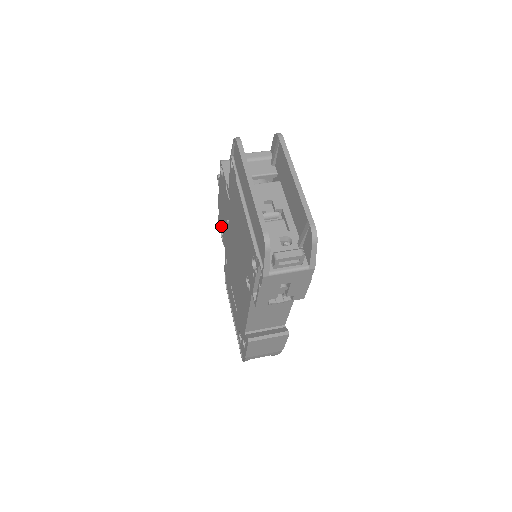
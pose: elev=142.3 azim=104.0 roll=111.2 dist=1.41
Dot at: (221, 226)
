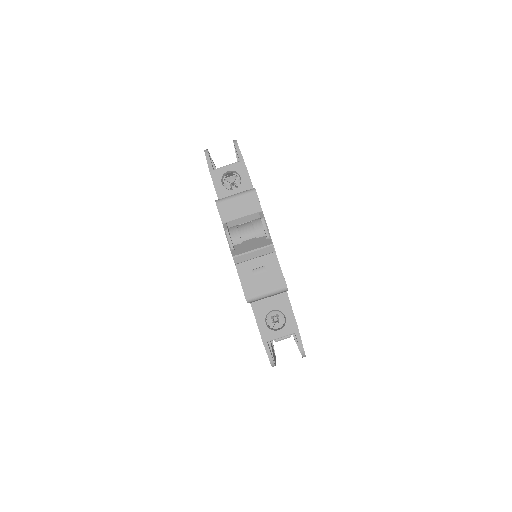
Dot at: occluded
